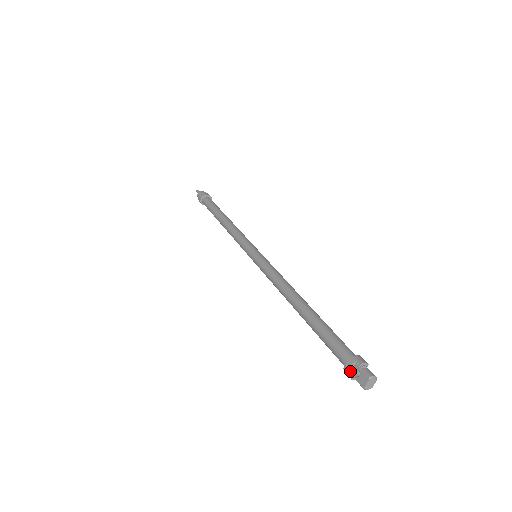
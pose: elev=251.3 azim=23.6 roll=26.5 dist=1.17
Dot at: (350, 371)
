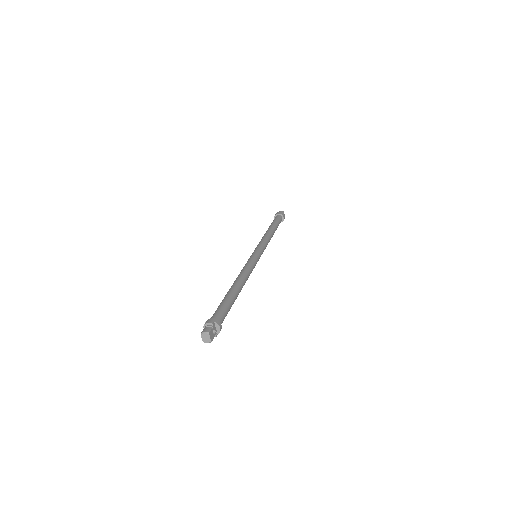
Dot at: occluded
